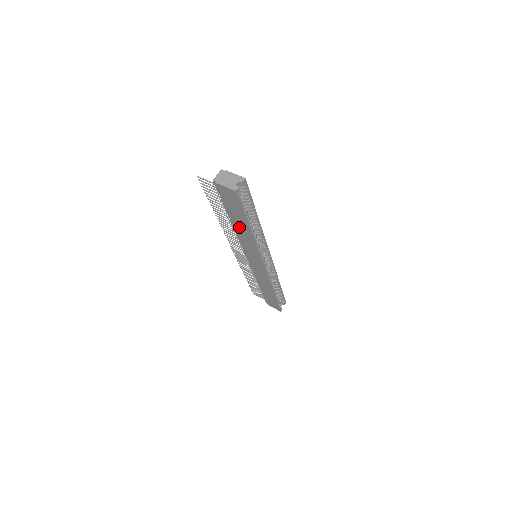
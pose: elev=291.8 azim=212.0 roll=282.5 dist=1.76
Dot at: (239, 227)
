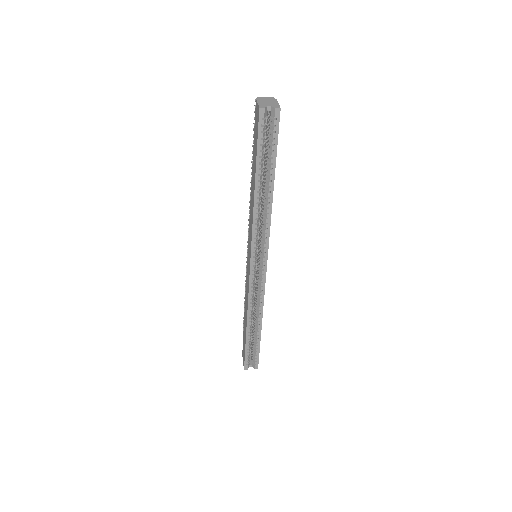
Dot at: occluded
